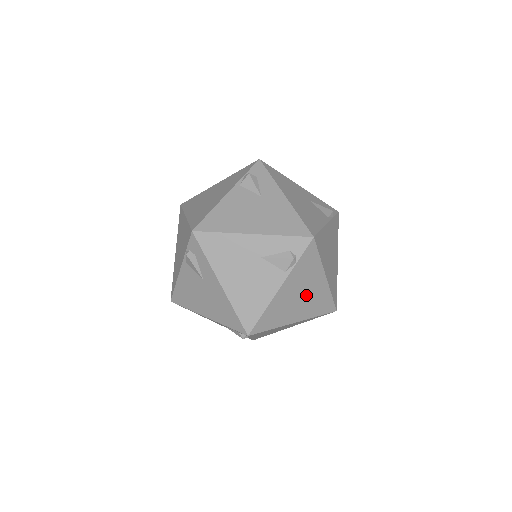
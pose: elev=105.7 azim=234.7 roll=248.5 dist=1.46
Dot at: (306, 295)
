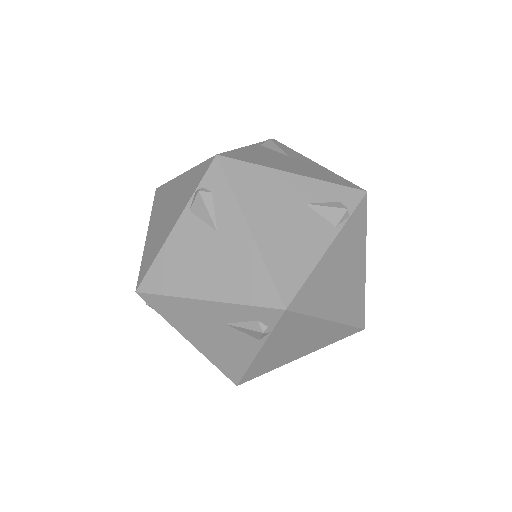
Dot at: (305, 340)
